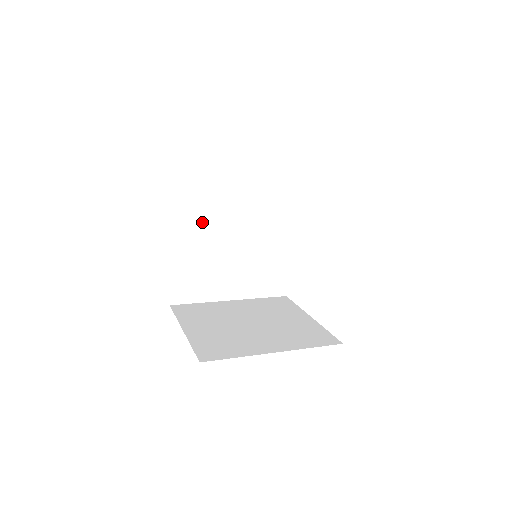
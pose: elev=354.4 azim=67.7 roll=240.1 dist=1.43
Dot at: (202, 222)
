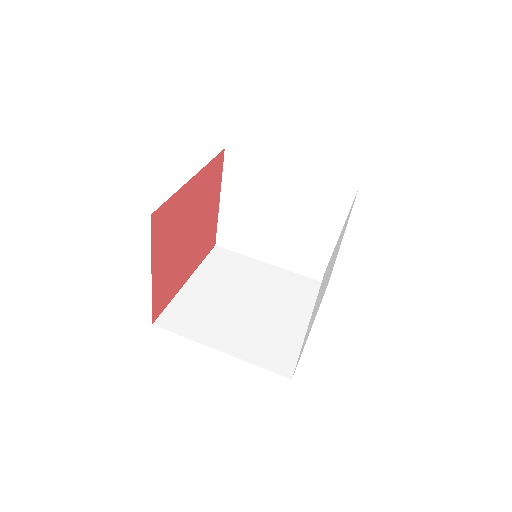
Dot at: occluded
